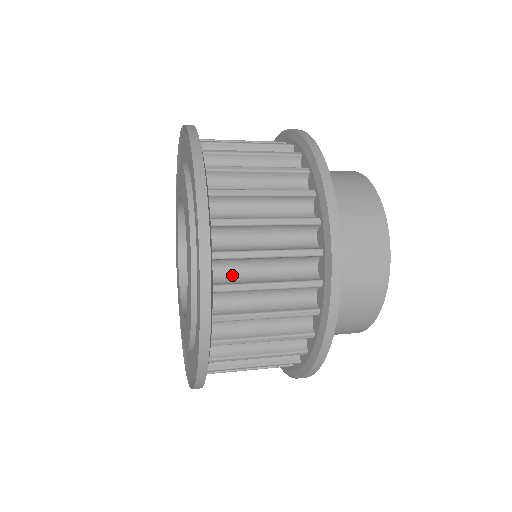
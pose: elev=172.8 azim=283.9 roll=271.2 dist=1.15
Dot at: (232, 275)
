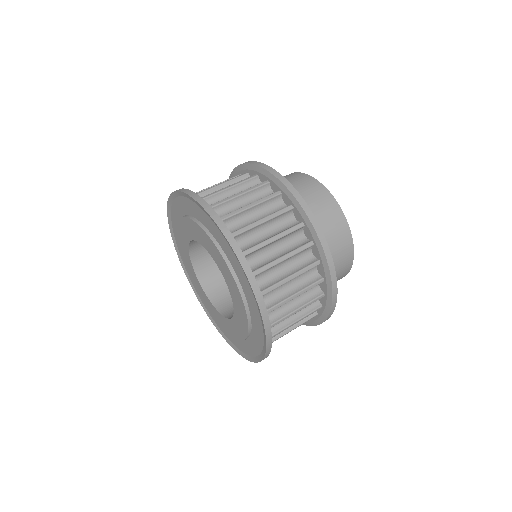
Dot at: occluded
